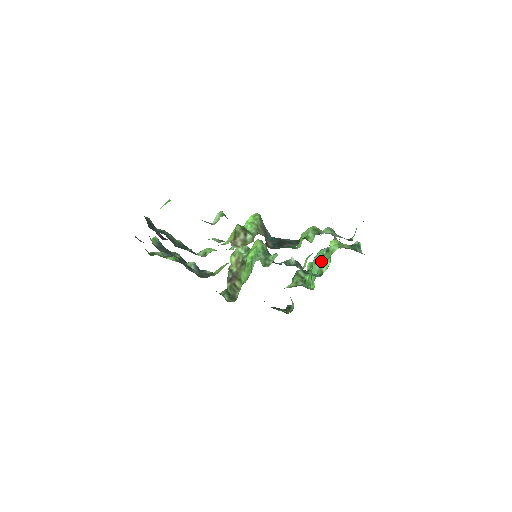
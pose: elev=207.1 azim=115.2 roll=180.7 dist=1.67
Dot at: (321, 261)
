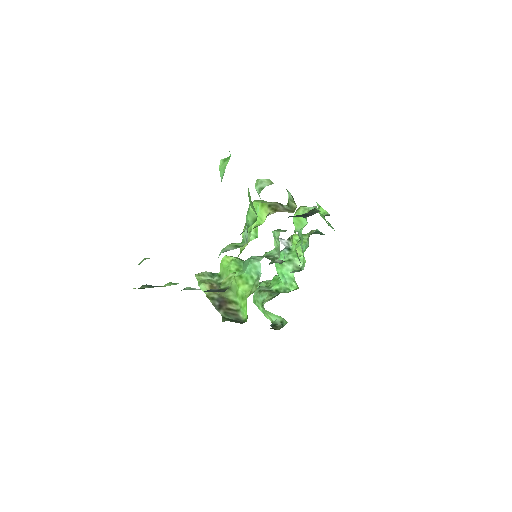
Dot at: (291, 259)
